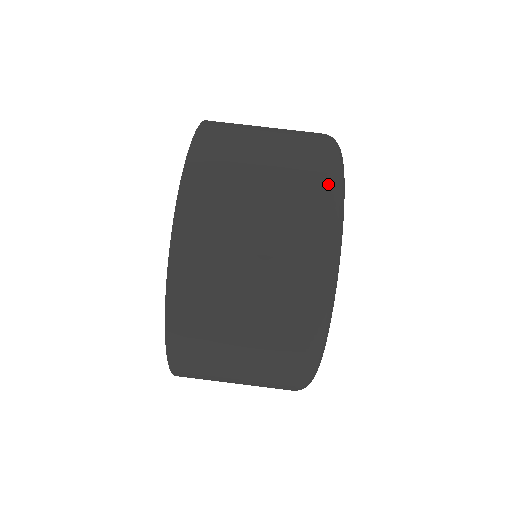
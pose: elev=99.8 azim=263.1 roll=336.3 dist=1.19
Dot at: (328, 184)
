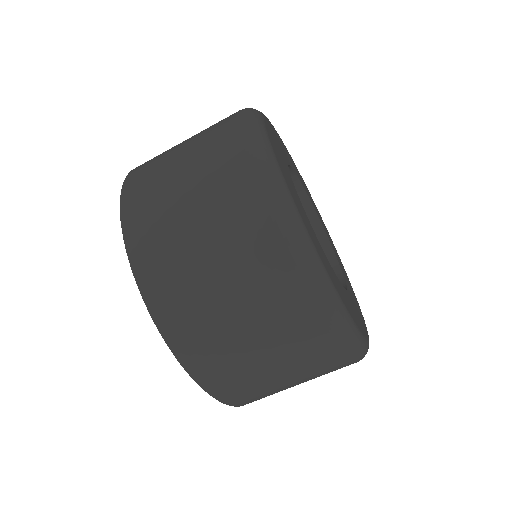
Dot at: (289, 253)
